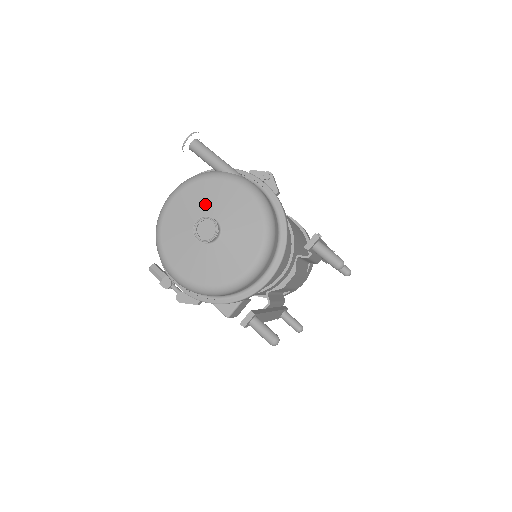
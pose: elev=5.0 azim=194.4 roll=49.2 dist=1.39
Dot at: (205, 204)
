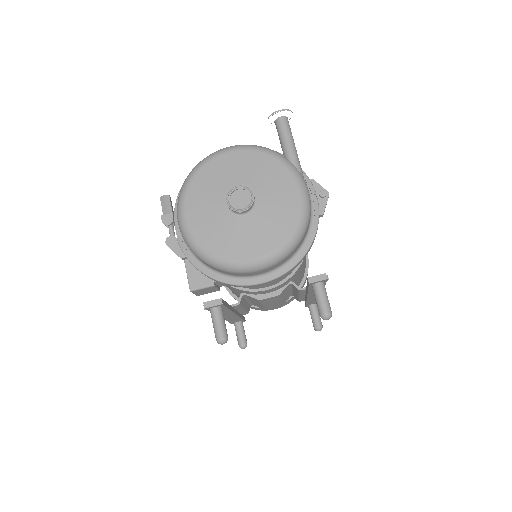
Dot at: (255, 177)
